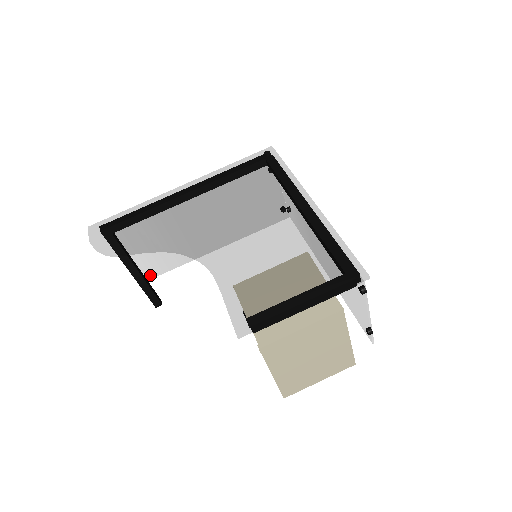
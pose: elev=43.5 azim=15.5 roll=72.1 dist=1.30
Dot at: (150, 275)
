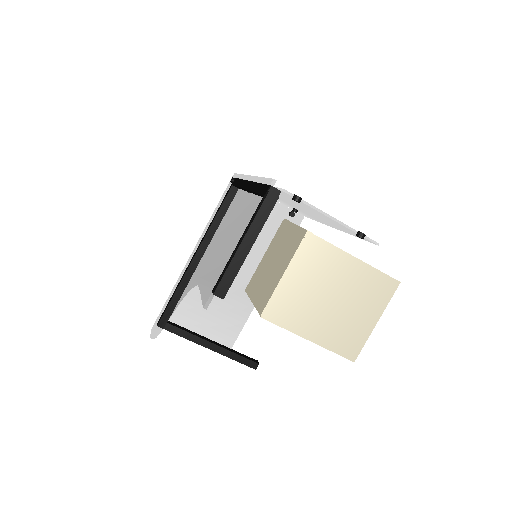
Dot at: (229, 343)
